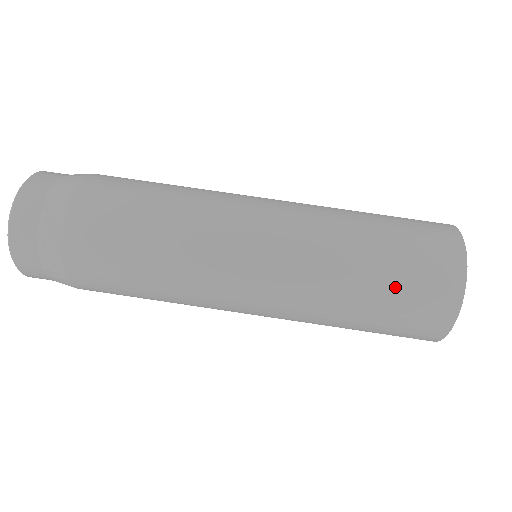
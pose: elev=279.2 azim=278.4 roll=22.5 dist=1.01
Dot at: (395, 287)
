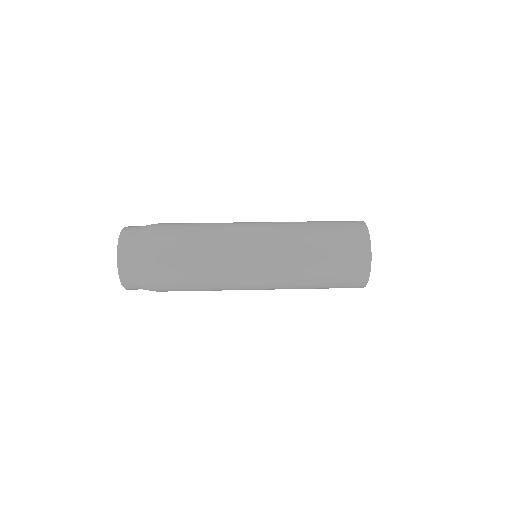
Dot at: (328, 221)
